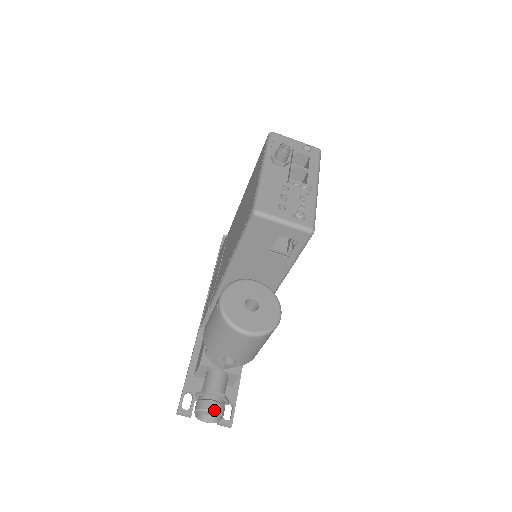
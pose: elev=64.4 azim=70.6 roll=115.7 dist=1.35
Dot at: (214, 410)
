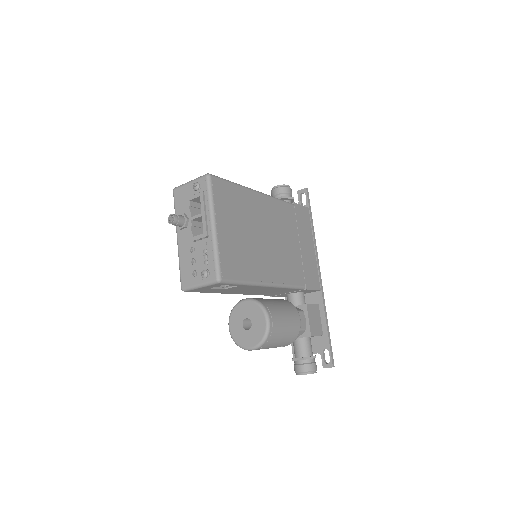
Dot at: (301, 372)
